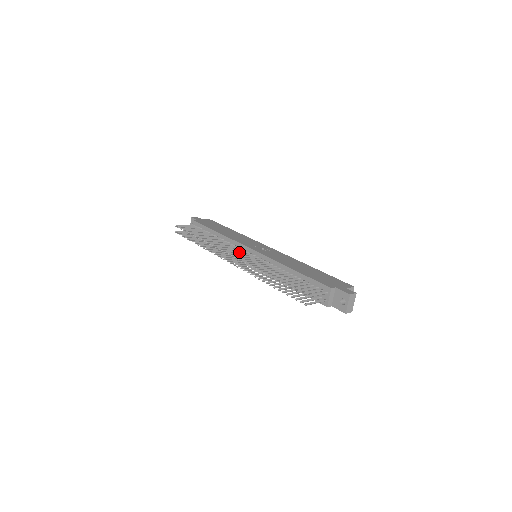
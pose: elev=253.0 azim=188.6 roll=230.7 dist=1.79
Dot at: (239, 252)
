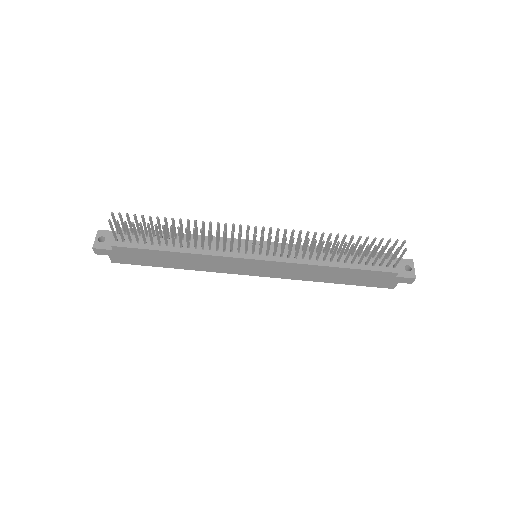
Dot at: occluded
